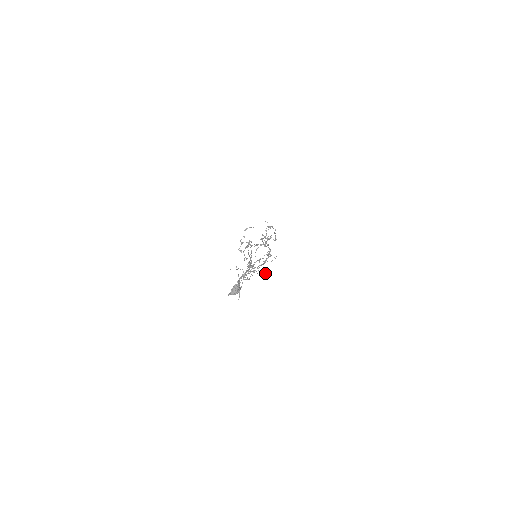
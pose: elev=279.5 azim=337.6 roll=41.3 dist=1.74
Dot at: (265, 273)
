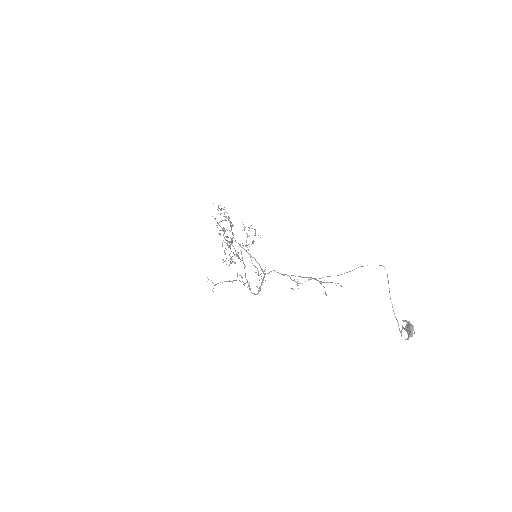
Dot at: occluded
